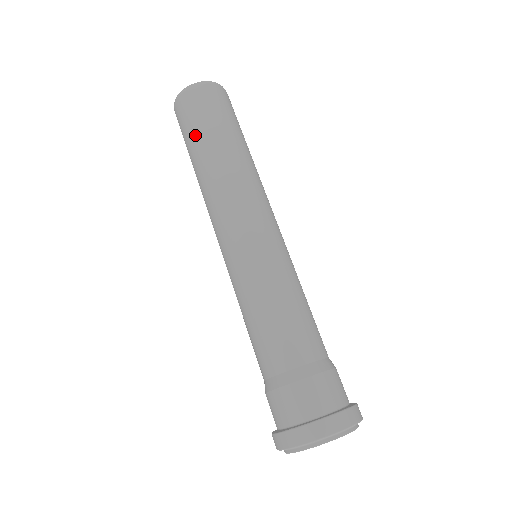
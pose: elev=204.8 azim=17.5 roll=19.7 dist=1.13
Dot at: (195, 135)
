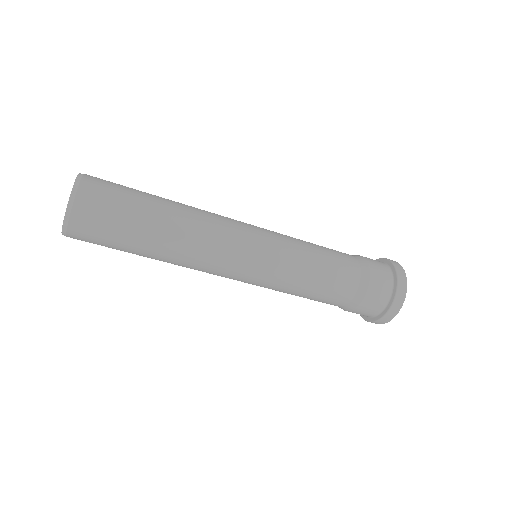
Dot at: occluded
